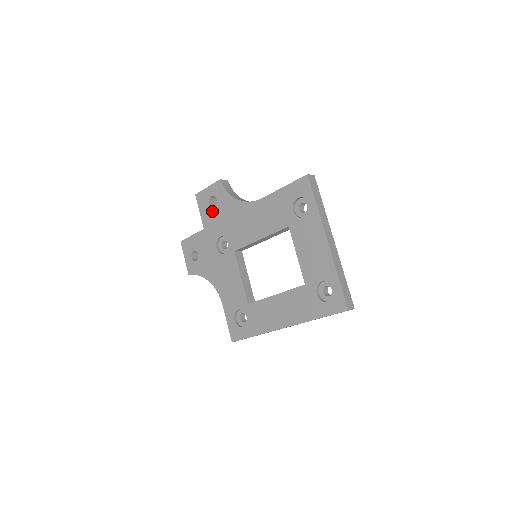
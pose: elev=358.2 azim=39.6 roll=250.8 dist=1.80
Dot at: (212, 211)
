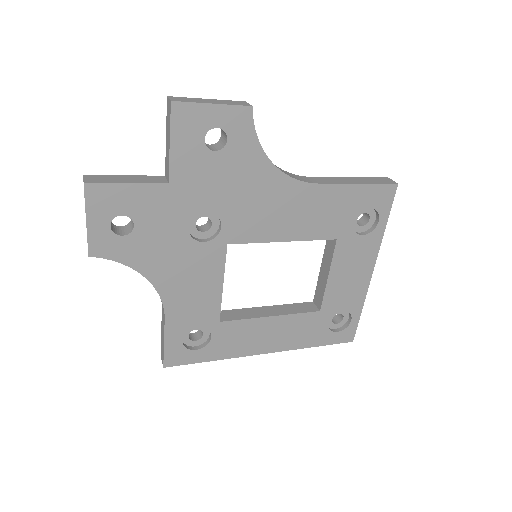
Dot at: (206, 158)
